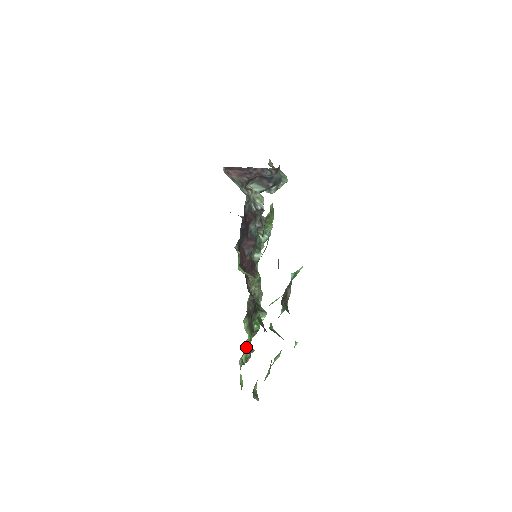
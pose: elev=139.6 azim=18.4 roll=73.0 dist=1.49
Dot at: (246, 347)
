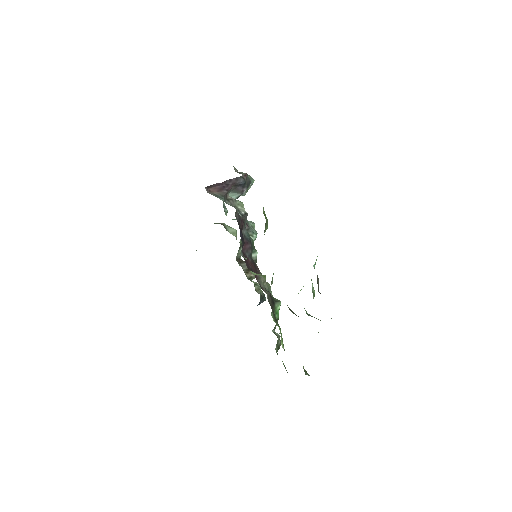
Dot at: (281, 336)
